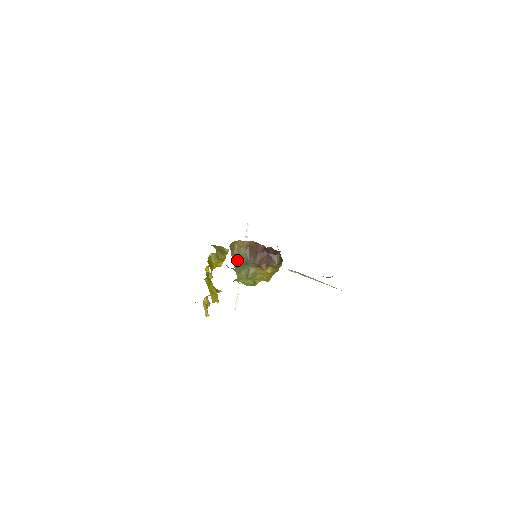
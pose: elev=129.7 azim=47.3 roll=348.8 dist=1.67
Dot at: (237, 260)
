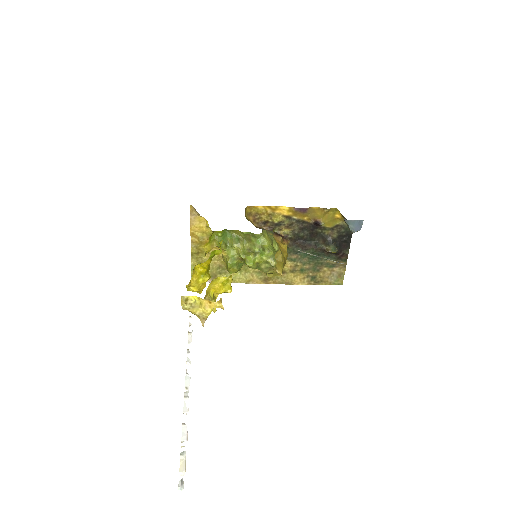
Dot at: occluded
